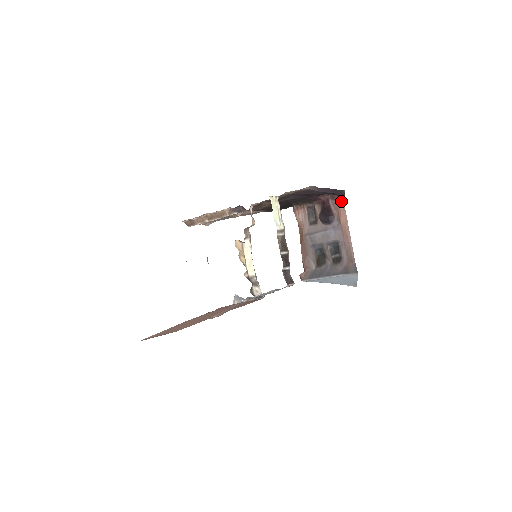
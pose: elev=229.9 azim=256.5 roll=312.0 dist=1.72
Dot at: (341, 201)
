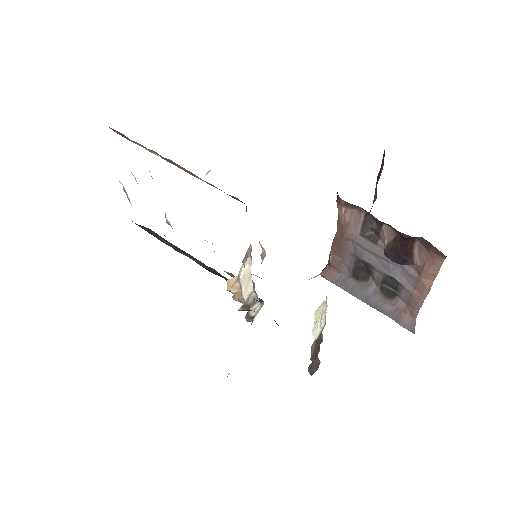
Dot at: (439, 260)
